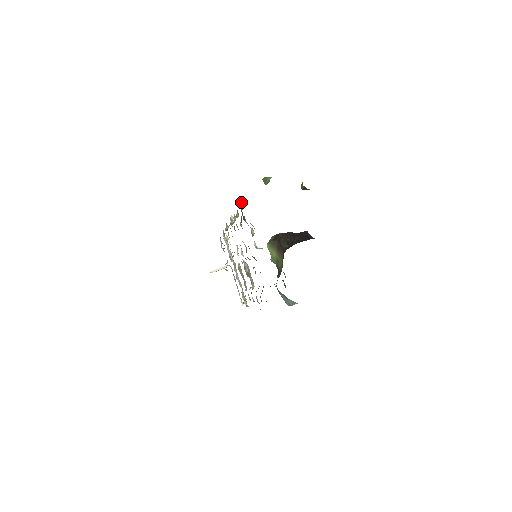
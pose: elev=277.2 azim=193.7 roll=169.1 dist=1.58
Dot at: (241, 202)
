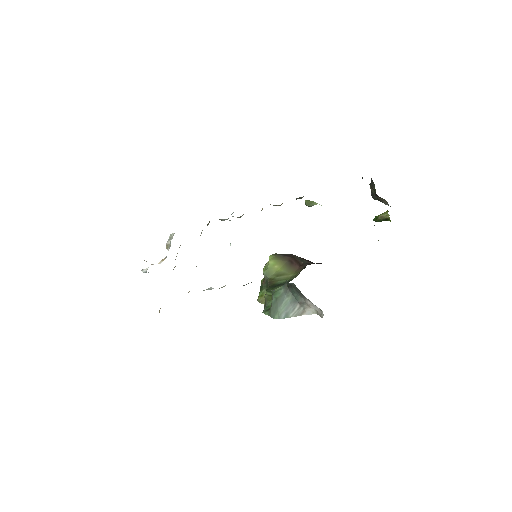
Dot at: occluded
